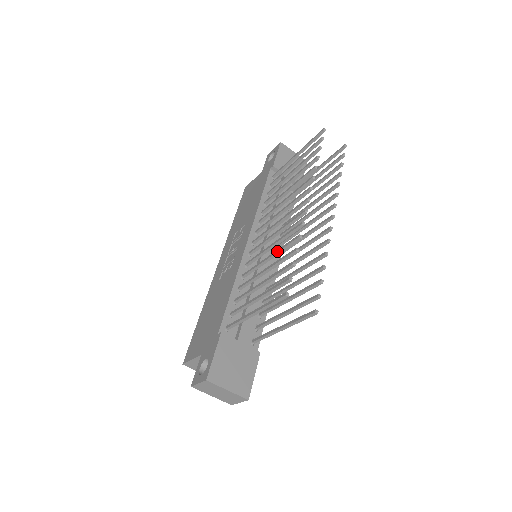
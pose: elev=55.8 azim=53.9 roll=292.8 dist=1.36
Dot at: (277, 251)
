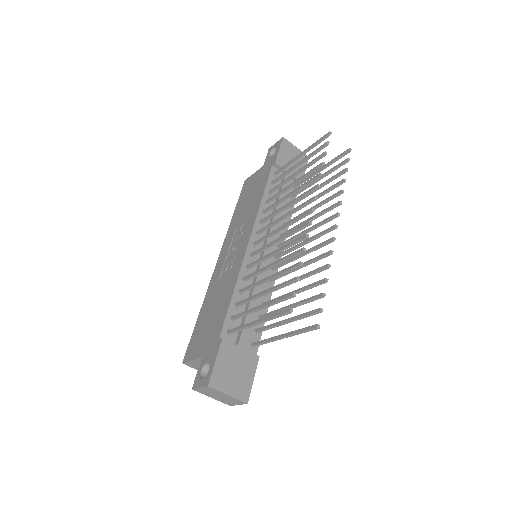
Dot at: (280, 260)
